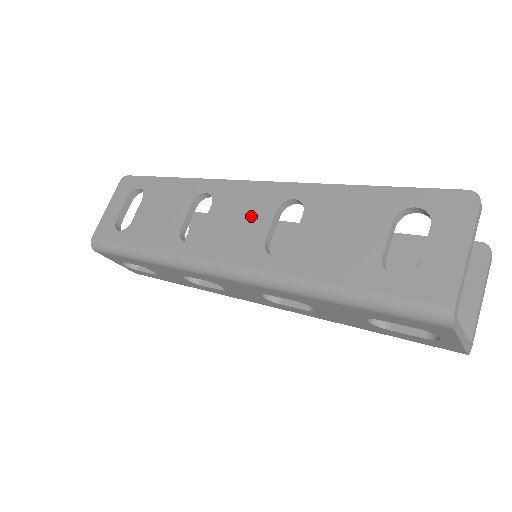
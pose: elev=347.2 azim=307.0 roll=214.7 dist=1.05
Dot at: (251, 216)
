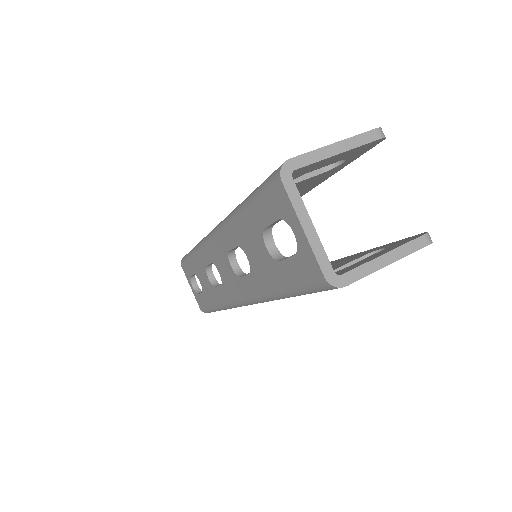
Dot at: occluded
